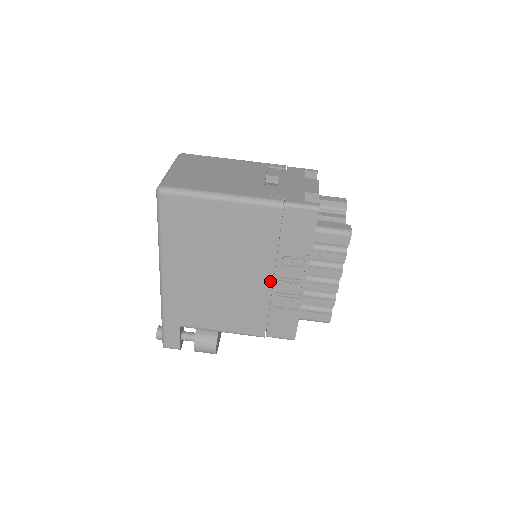
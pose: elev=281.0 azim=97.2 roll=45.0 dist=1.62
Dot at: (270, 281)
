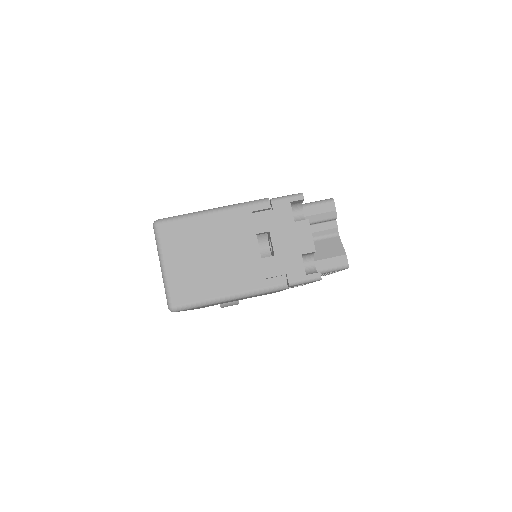
Dot at: occluded
